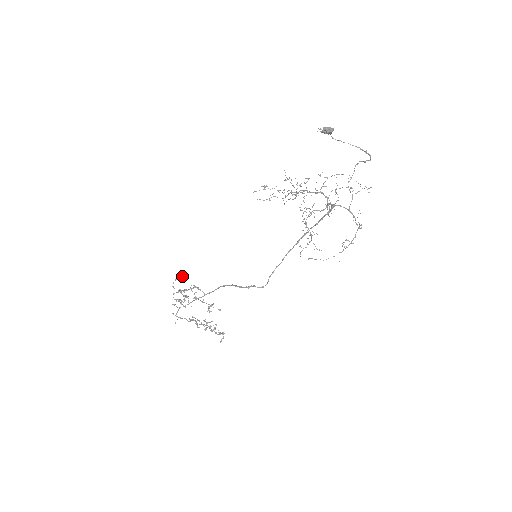
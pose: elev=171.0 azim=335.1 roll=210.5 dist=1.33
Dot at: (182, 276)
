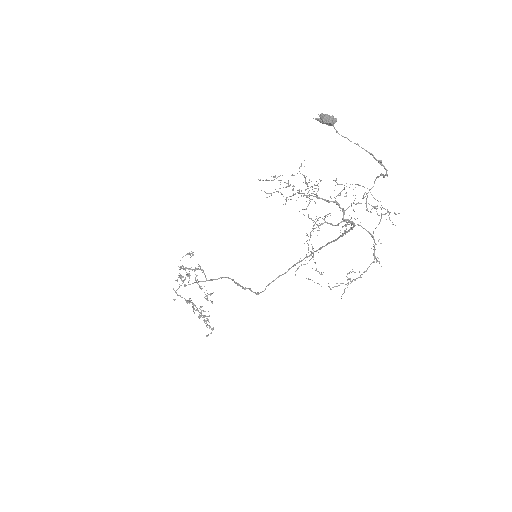
Dot at: (191, 253)
